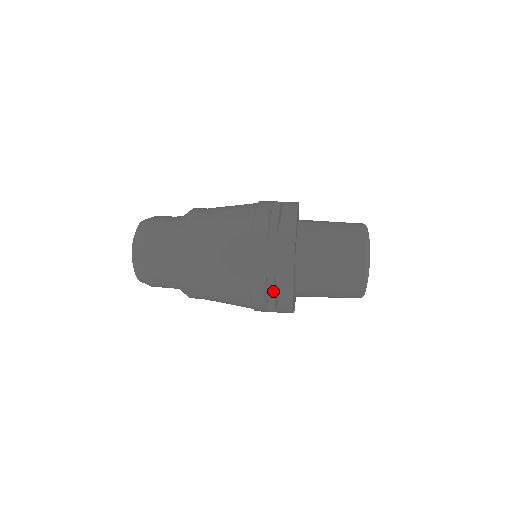
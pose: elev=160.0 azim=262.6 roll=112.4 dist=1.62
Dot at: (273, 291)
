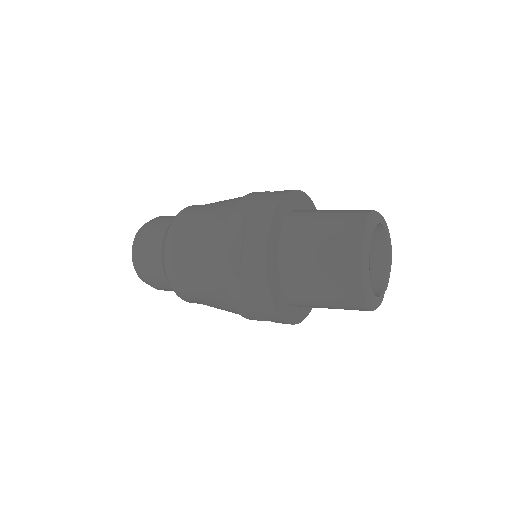
Dot at: (249, 244)
